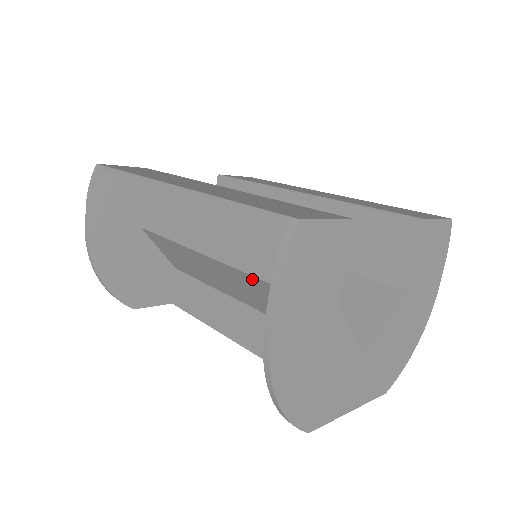
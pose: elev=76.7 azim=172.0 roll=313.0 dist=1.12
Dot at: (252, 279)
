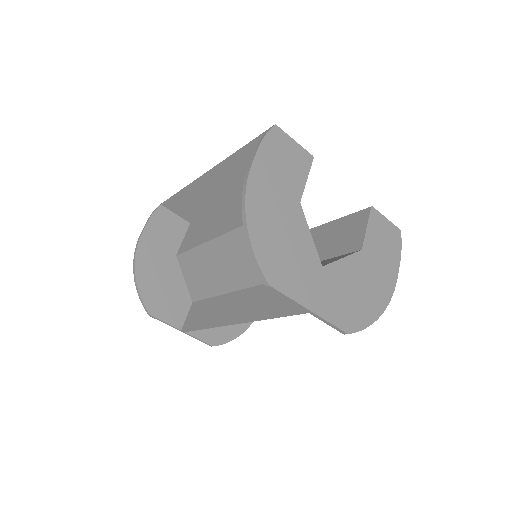
Dot at: occluded
